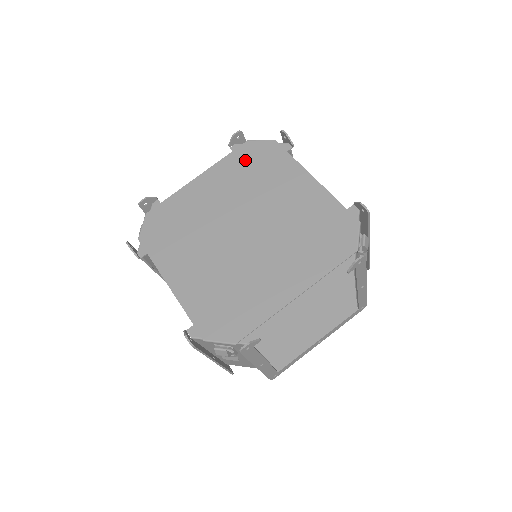
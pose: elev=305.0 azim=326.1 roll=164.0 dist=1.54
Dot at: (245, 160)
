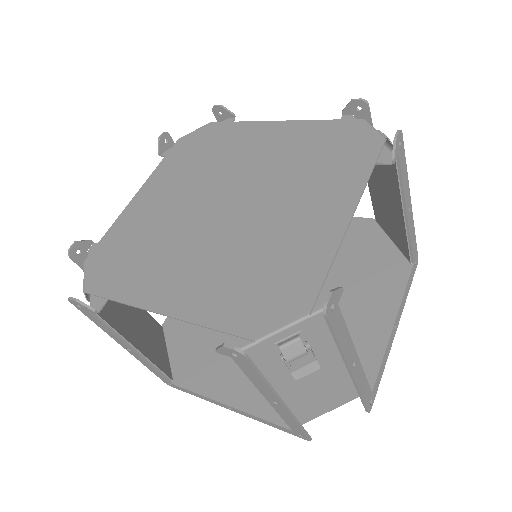
Dot at: (186, 152)
